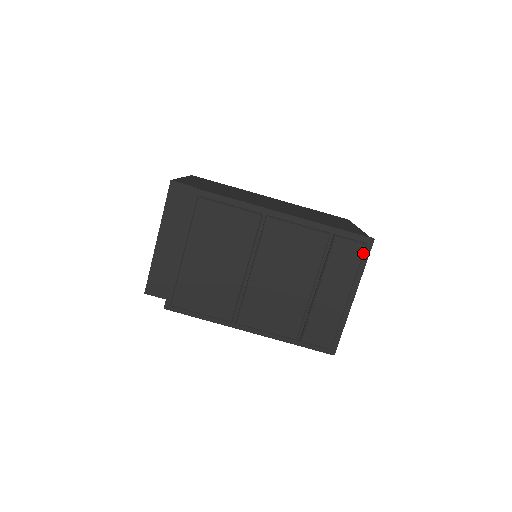
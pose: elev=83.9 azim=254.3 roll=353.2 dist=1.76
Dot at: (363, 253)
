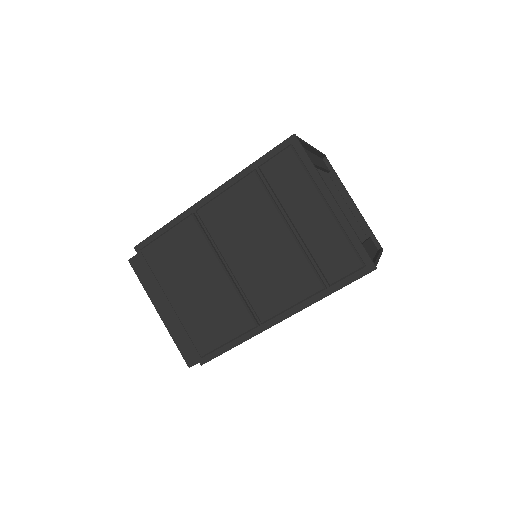
Dot at: (296, 155)
